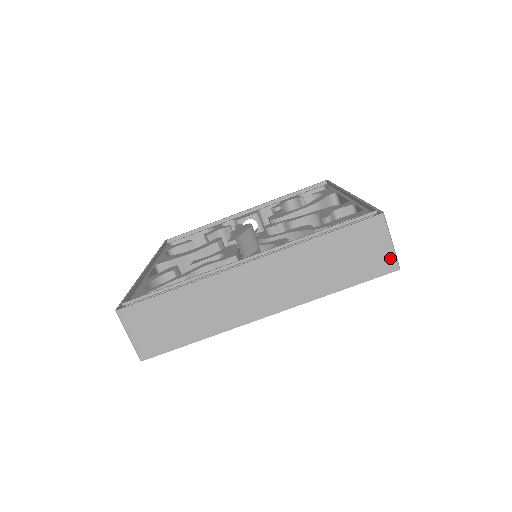
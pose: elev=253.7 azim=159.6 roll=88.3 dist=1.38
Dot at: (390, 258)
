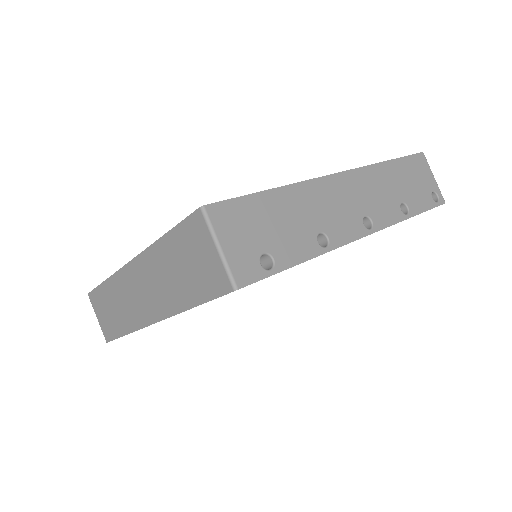
Dot at: (222, 272)
